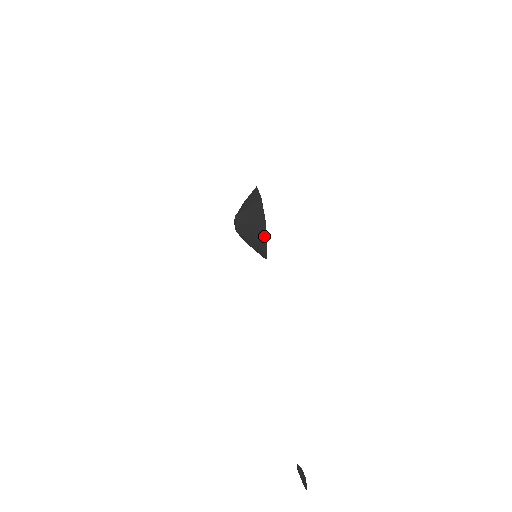
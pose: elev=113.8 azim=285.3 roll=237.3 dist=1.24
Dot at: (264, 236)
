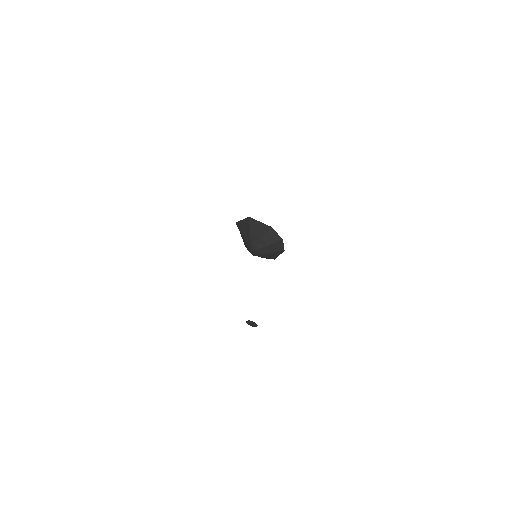
Dot at: (278, 255)
